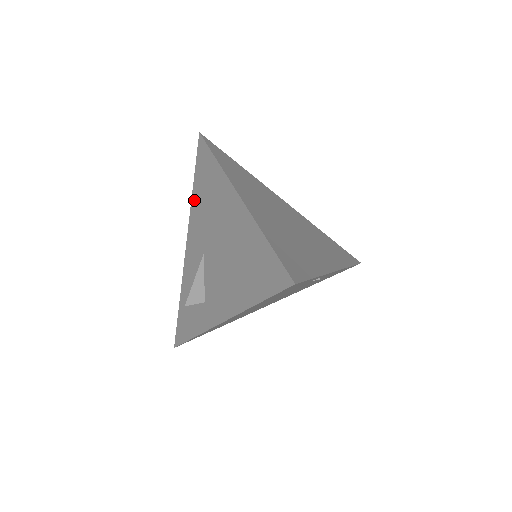
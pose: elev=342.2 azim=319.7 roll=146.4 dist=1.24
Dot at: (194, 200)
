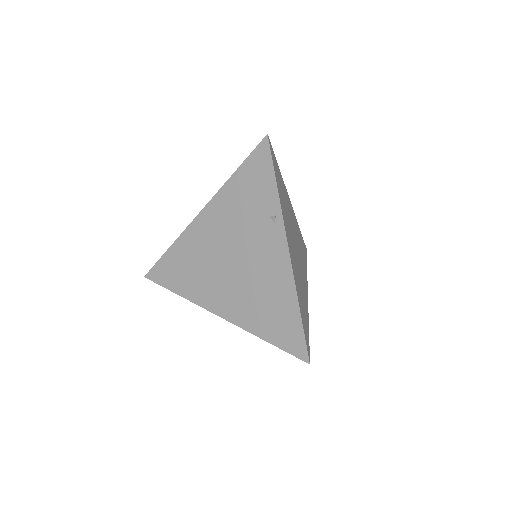
Dot at: occluded
